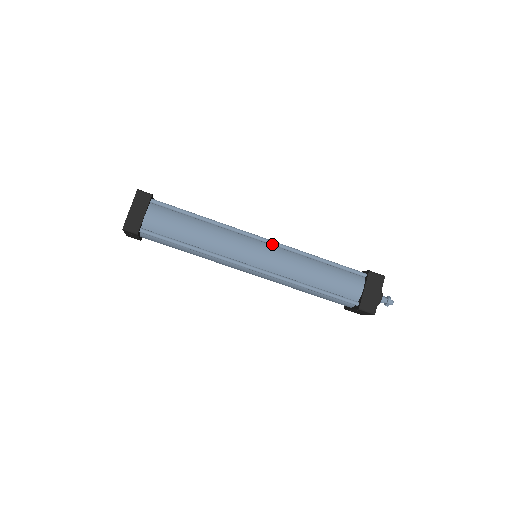
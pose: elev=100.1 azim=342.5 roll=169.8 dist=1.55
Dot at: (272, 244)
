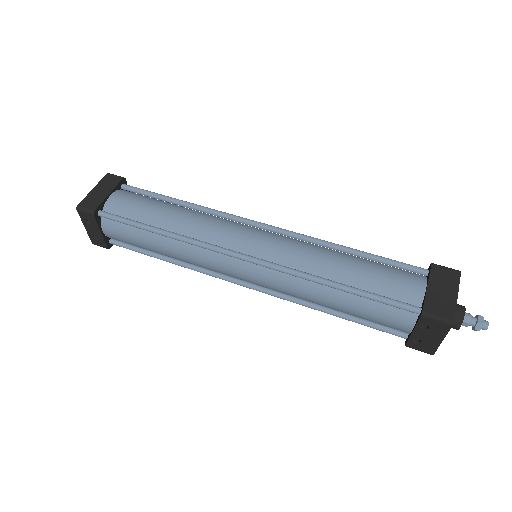
Dot at: (276, 230)
